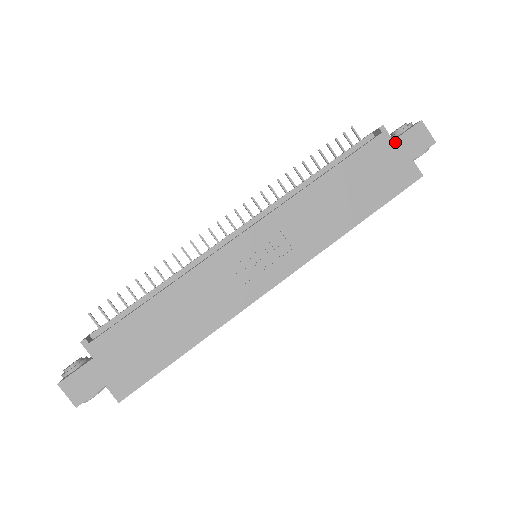
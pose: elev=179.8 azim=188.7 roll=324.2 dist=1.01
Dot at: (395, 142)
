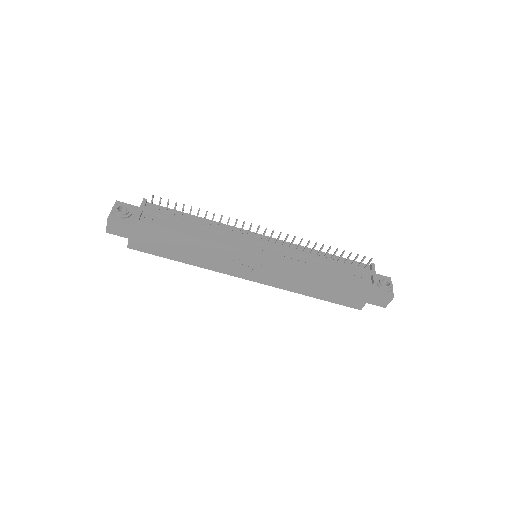
Dot at: (371, 292)
